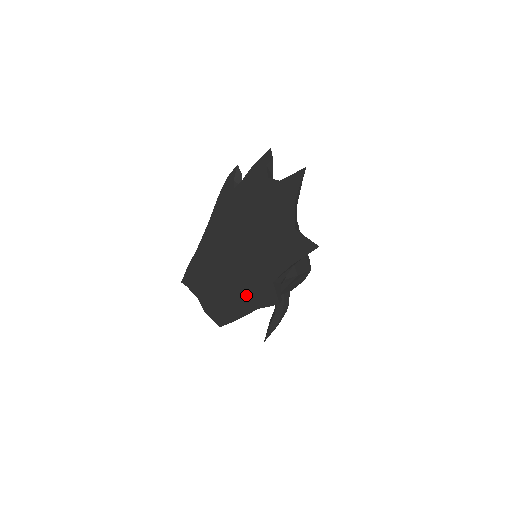
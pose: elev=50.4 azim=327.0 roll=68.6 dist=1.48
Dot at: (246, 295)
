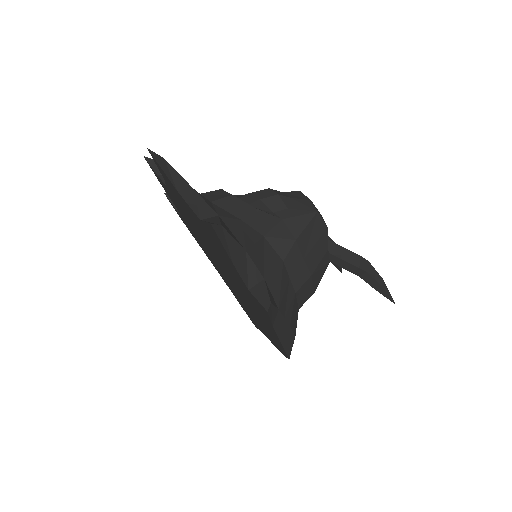
Dot at: (261, 316)
